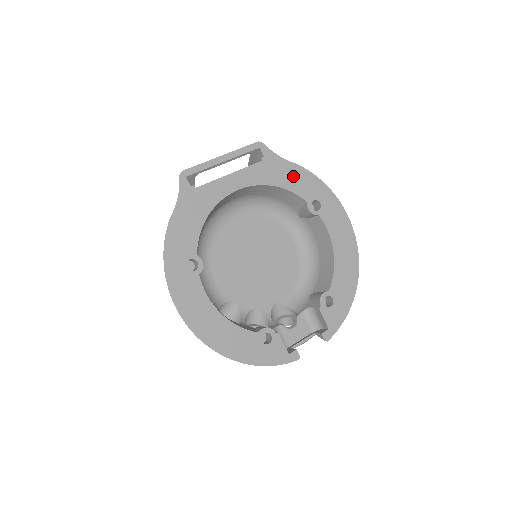
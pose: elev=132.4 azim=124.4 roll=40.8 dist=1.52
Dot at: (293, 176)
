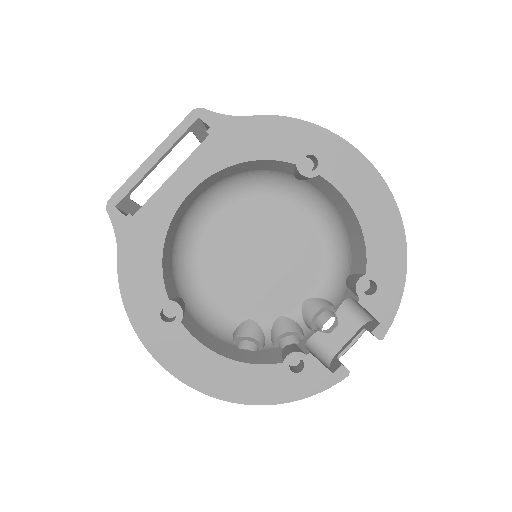
Dot at: (262, 135)
